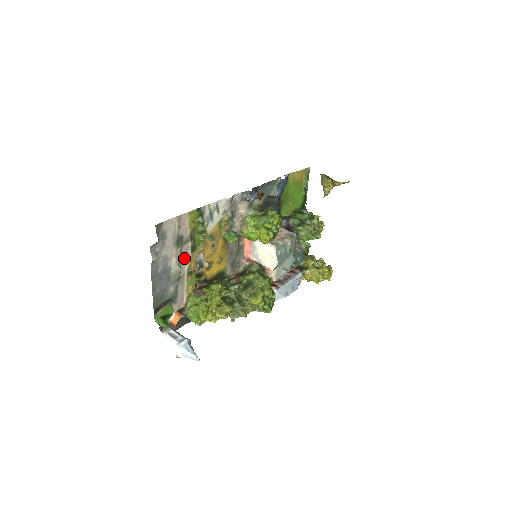
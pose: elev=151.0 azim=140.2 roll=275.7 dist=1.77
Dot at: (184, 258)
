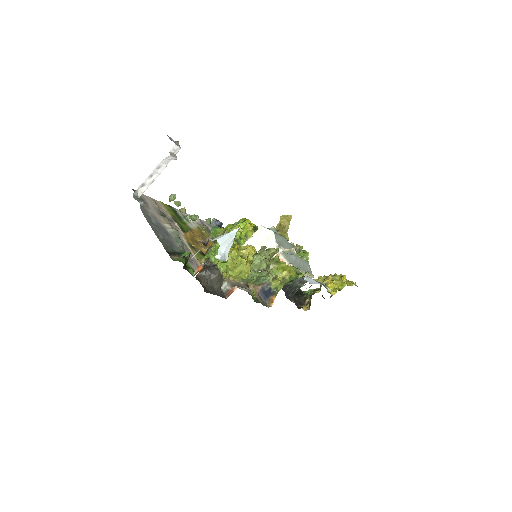
Dot at: occluded
